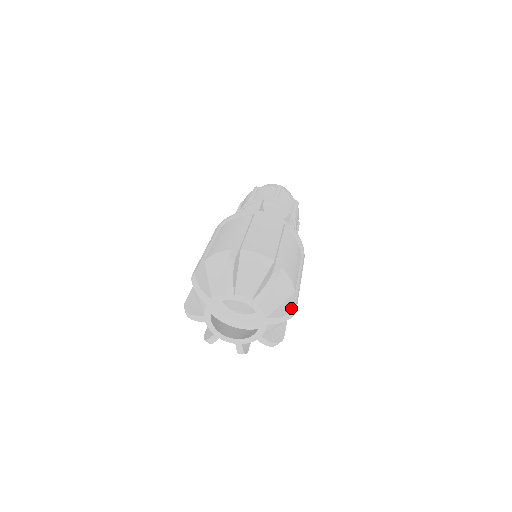
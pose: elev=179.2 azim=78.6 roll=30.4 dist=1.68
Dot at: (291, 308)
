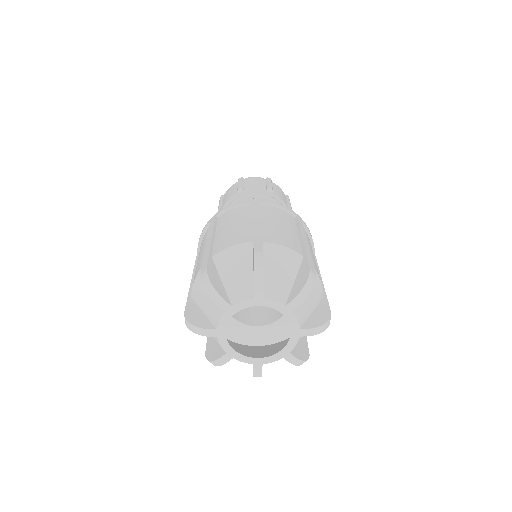
Dot at: (327, 315)
